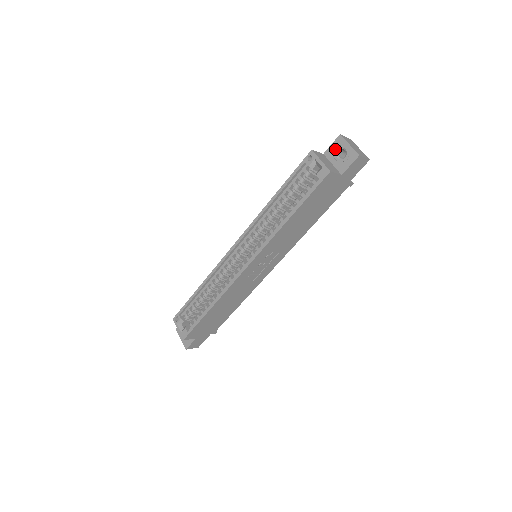
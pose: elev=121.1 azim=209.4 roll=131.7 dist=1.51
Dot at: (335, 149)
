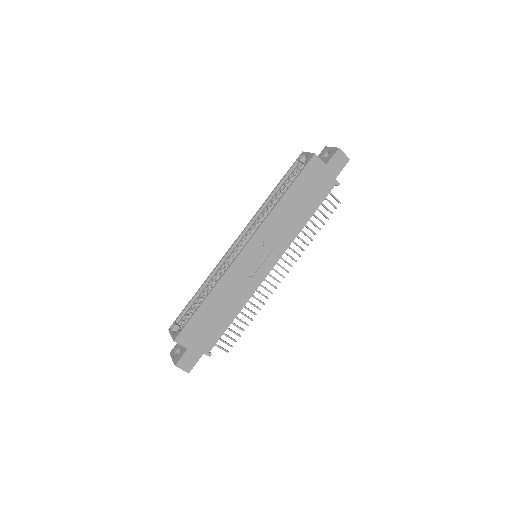
Dot at: (322, 155)
